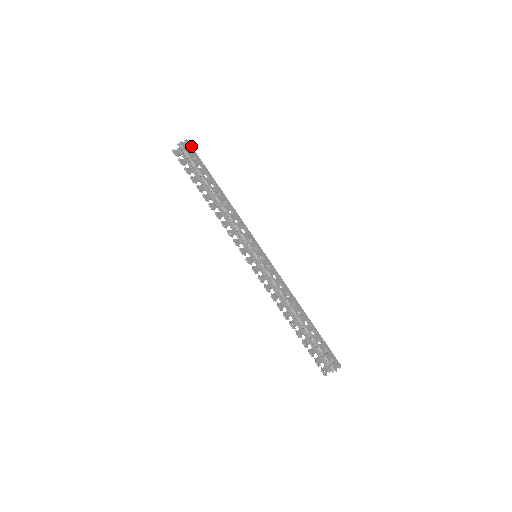
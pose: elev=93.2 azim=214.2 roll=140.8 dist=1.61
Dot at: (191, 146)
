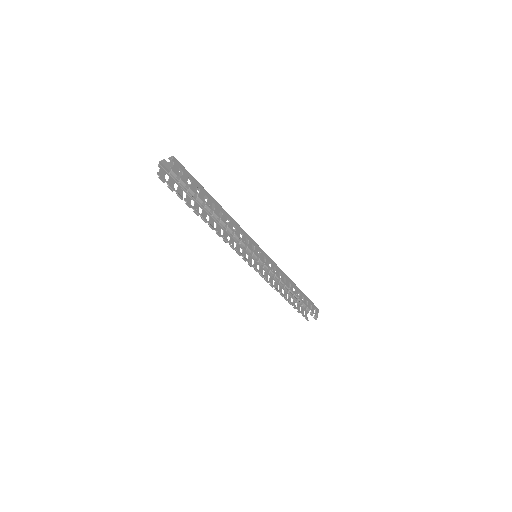
Dot at: (180, 163)
